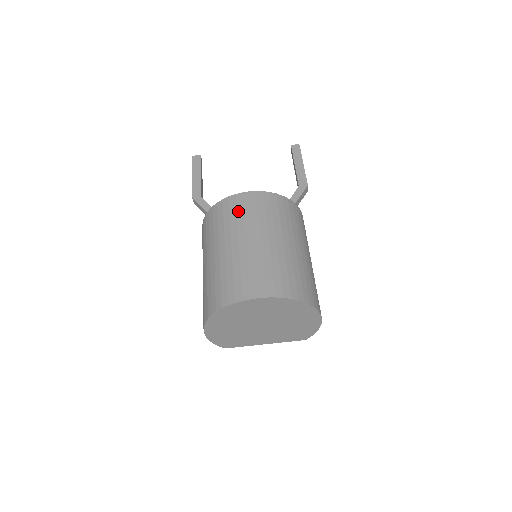
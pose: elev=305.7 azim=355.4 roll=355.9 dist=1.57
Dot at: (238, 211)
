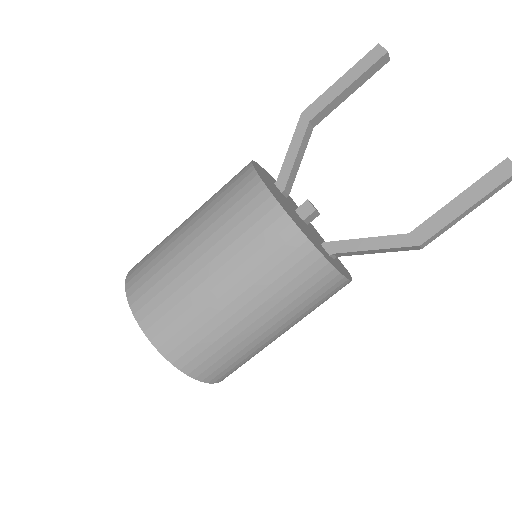
Dot at: (235, 206)
